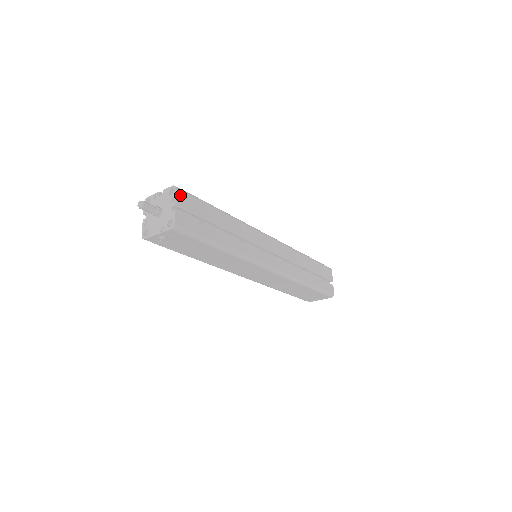
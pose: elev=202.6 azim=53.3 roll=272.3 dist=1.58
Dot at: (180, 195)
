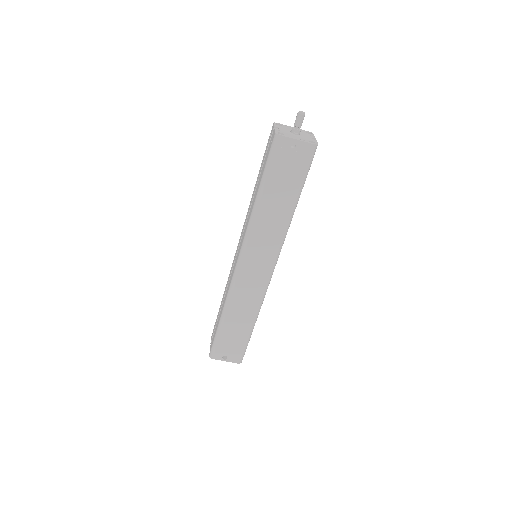
Dot at: occluded
